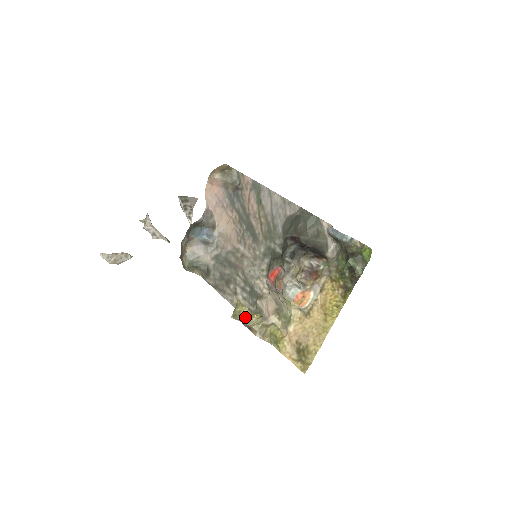
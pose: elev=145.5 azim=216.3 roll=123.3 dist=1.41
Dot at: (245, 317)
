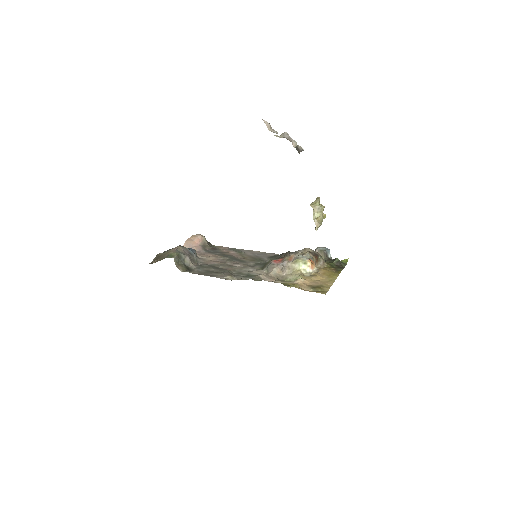
Dot at: (322, 205)
